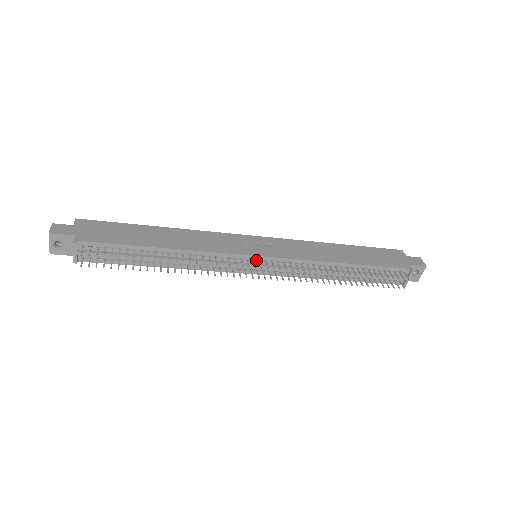
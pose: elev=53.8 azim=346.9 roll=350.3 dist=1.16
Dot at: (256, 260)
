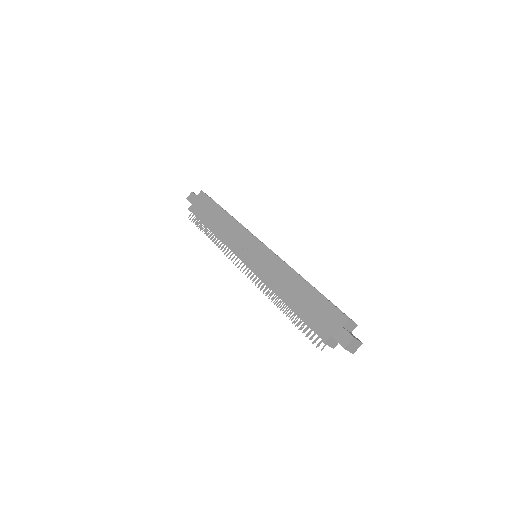
Dot at: occluded
